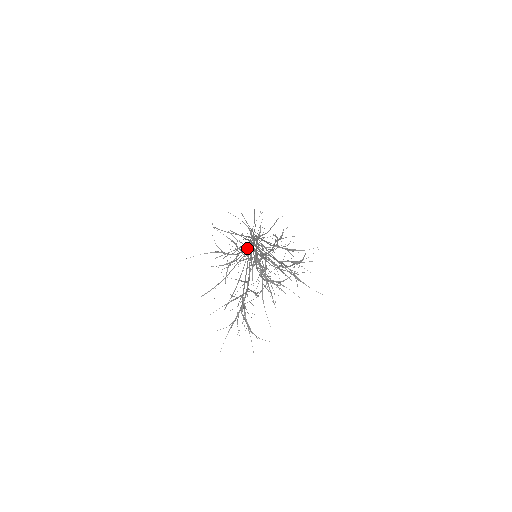
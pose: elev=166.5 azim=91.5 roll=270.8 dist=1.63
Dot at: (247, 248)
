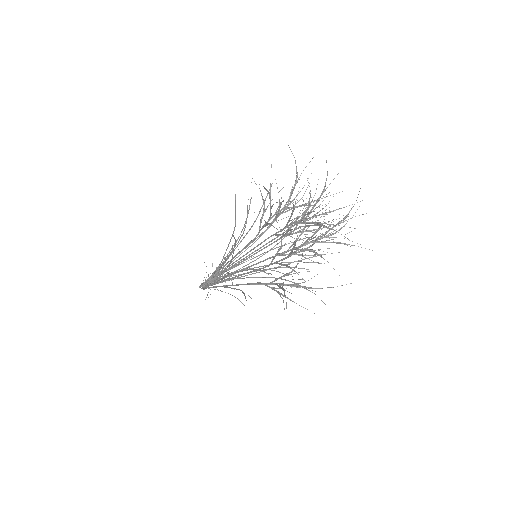
Dot at: occluded
